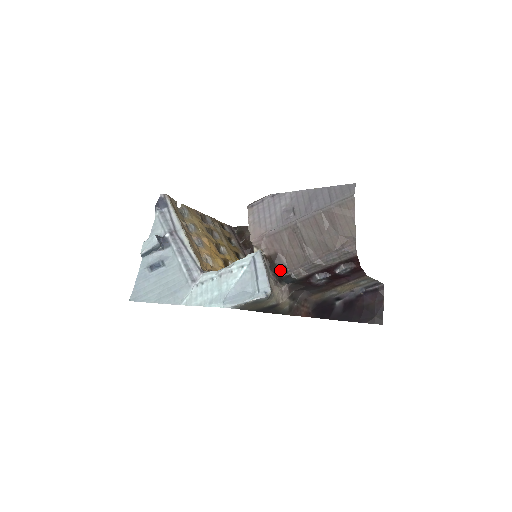
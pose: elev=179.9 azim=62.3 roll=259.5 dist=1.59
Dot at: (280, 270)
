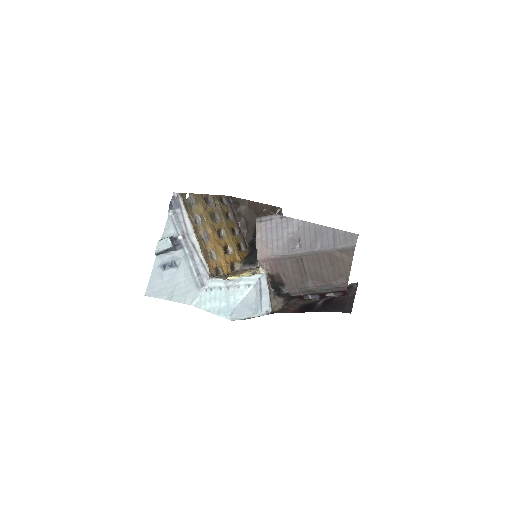
Dot at: (280, 288)
